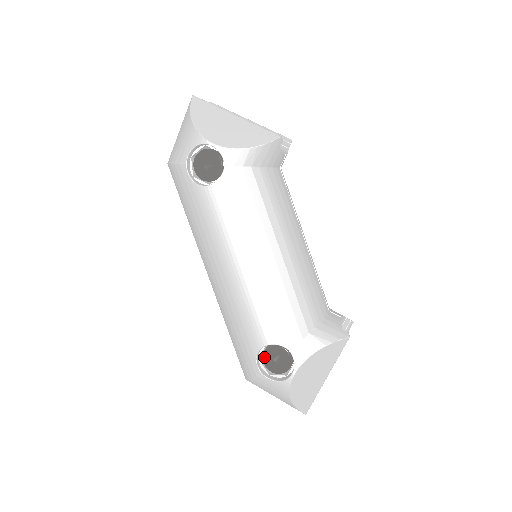
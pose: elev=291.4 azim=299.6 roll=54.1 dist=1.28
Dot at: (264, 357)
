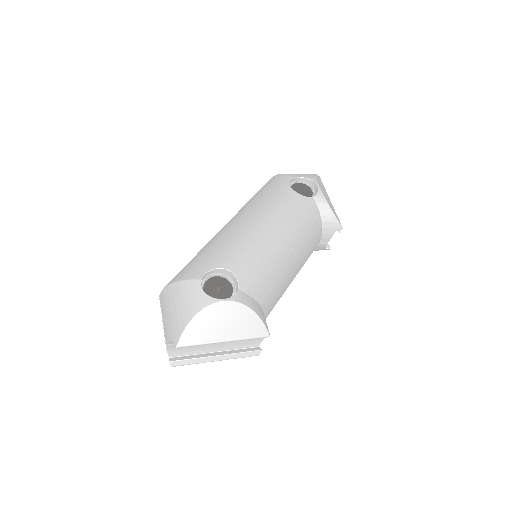
Dot at: (213, 278)
